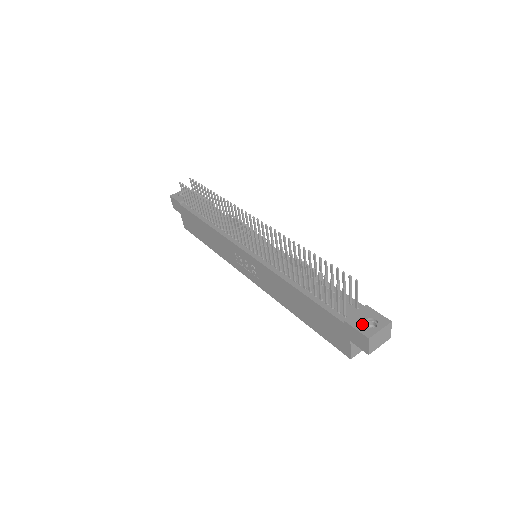
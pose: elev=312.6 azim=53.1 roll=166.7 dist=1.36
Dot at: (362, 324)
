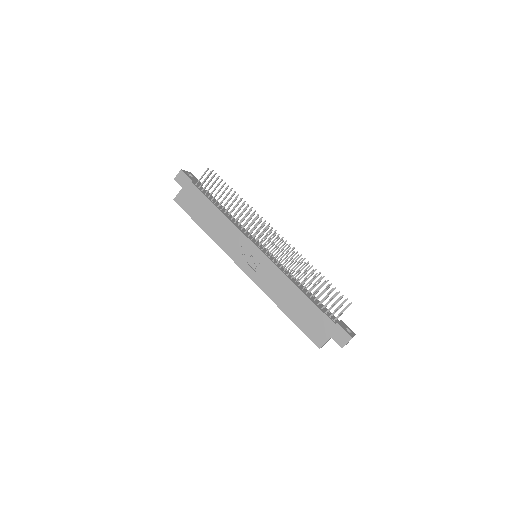
Dot at: occluded
